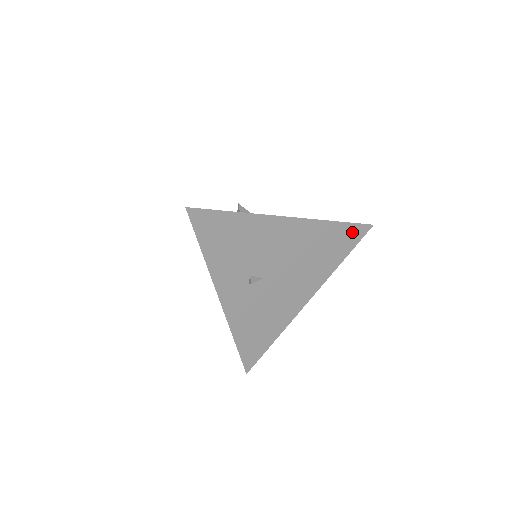
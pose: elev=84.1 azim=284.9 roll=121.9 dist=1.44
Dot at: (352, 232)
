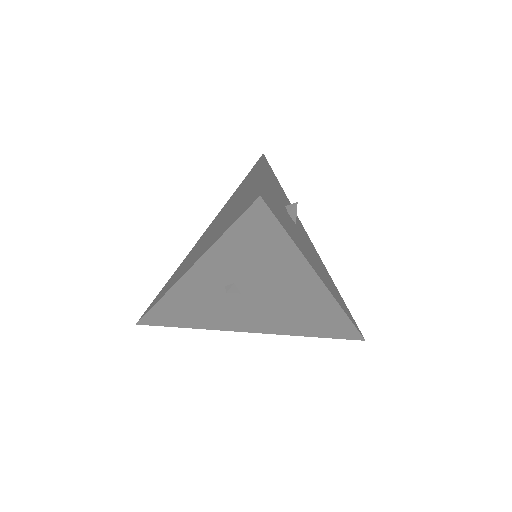
Dot at: (346, 330)
